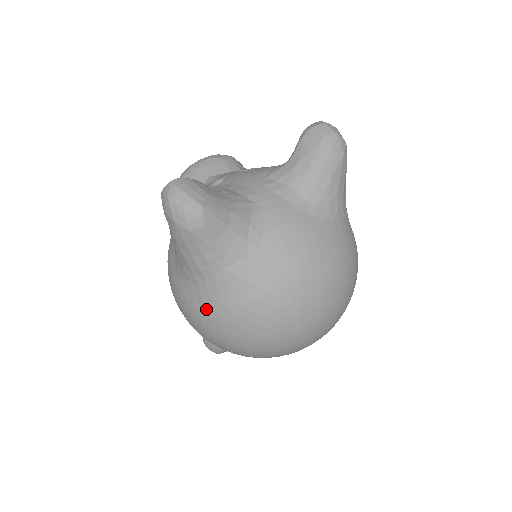
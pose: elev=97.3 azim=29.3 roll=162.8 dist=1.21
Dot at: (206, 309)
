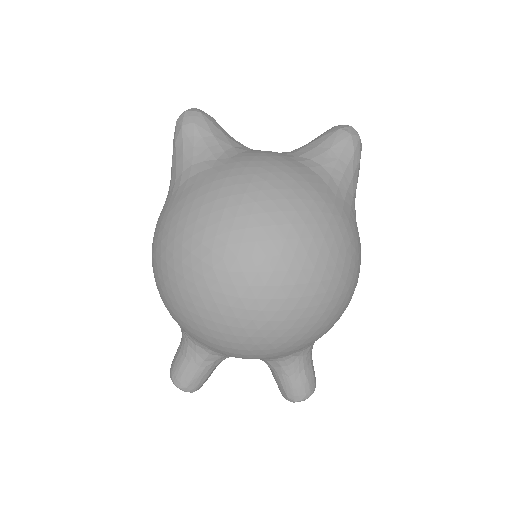
Dot at: (163, 212)
